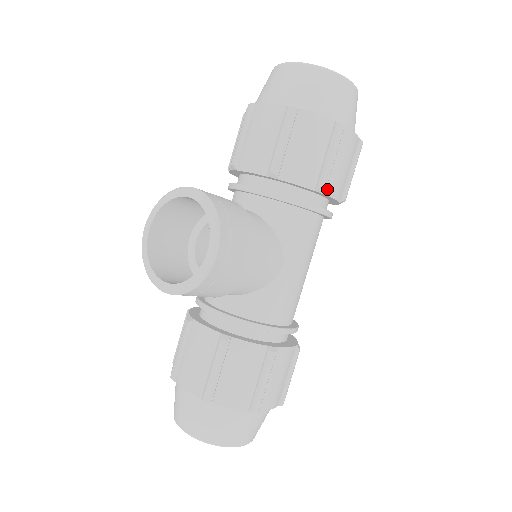
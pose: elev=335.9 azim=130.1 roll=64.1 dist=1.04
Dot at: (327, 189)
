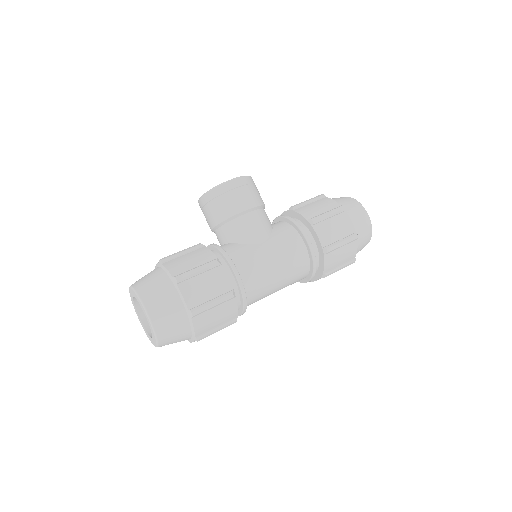
Dot at: (316, 226)
